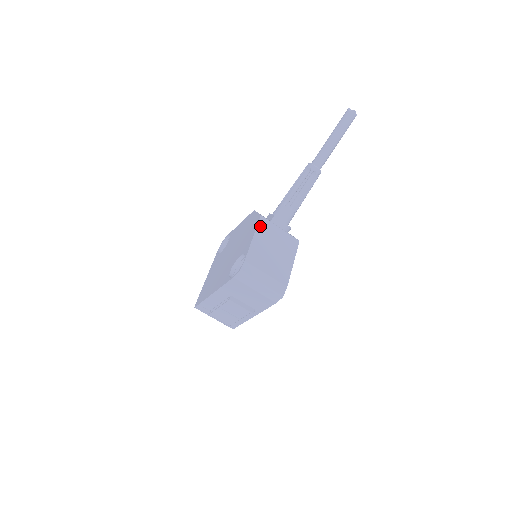
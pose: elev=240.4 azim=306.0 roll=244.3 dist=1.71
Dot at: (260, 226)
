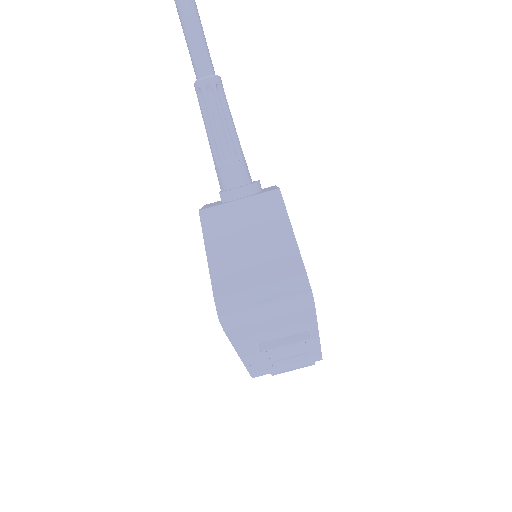
Dot at: (207, 227)
